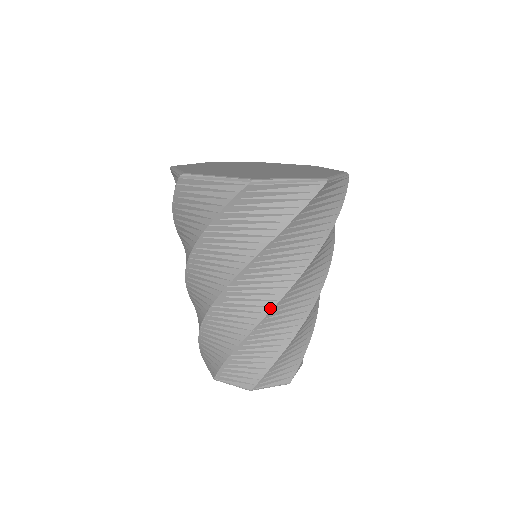
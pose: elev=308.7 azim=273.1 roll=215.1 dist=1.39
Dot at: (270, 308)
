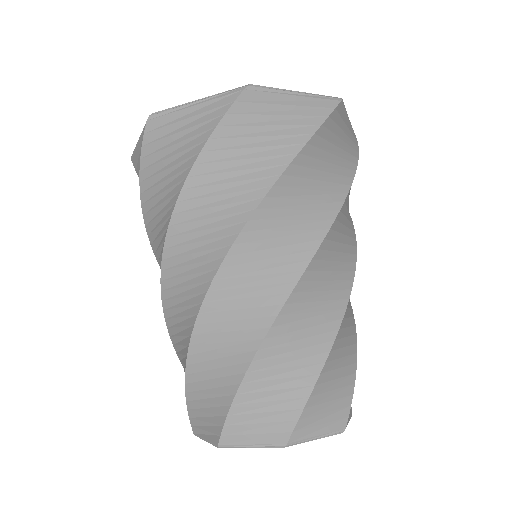
Dot at: (351, 282)
